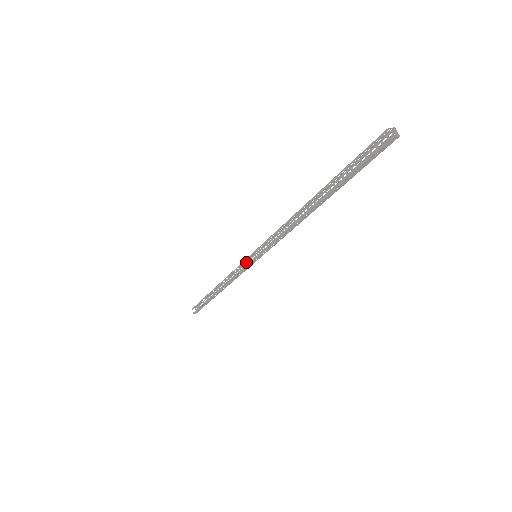
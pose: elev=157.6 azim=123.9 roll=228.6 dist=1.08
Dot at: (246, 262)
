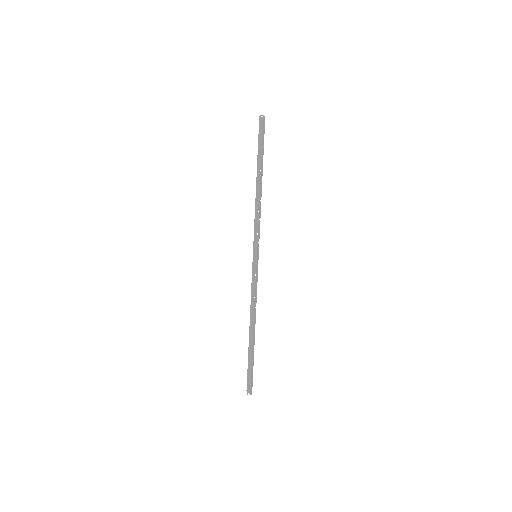
Dot at: occluded
